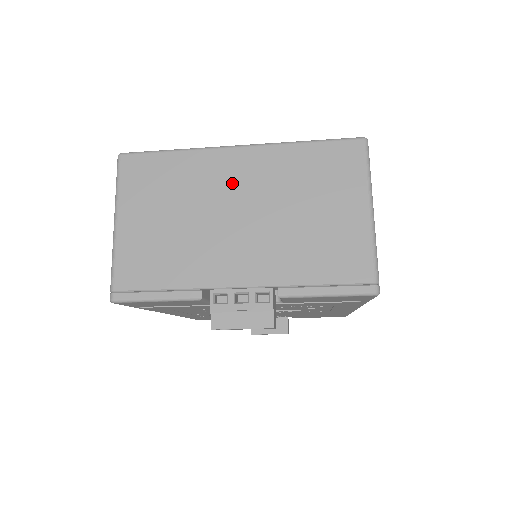
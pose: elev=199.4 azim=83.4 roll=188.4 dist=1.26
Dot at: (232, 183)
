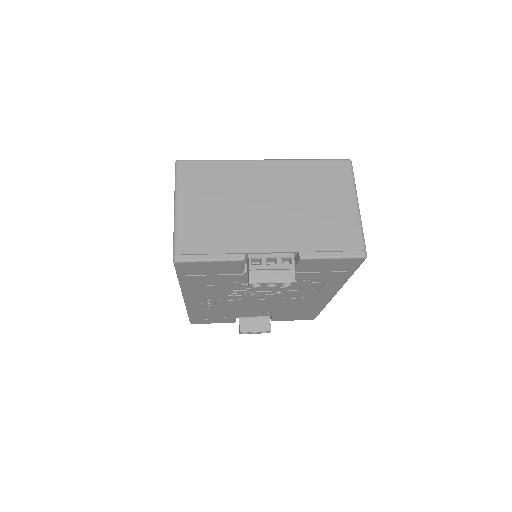
Dot at: (262, 183)
